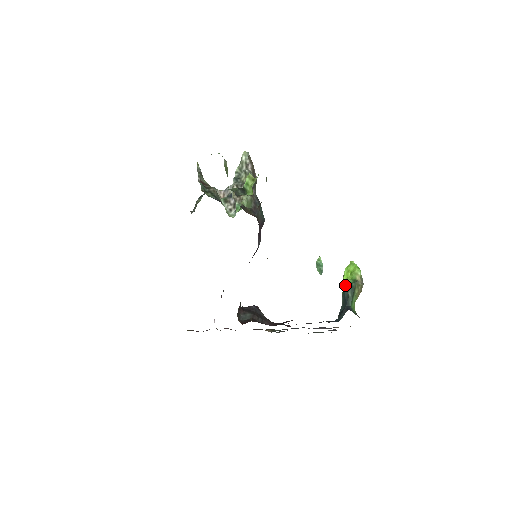
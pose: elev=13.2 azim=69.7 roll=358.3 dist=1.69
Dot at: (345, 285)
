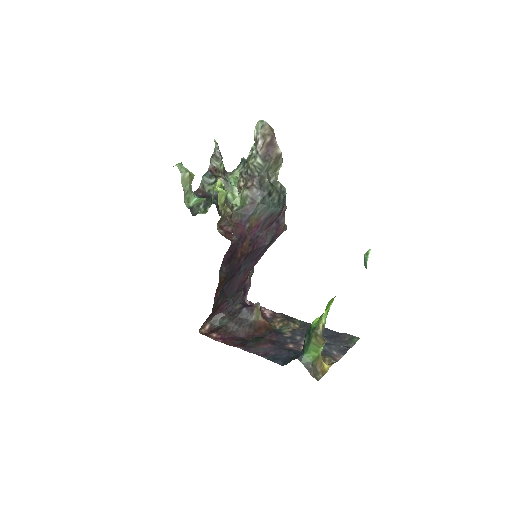
Dot at: occluded
